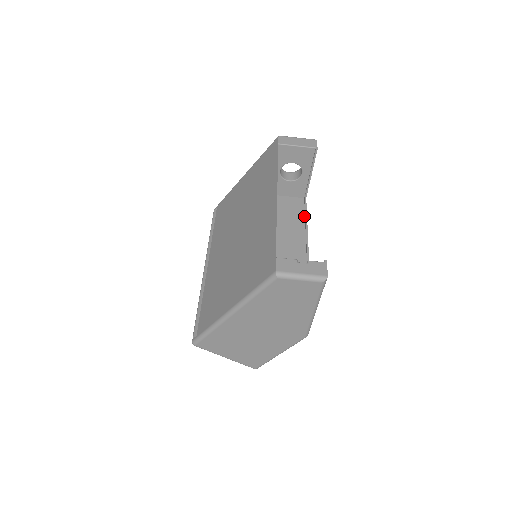
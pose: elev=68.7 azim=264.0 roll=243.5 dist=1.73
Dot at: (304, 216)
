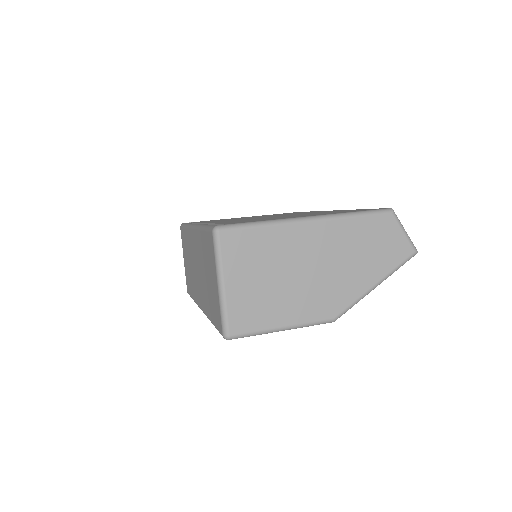
Dot at: occluded
